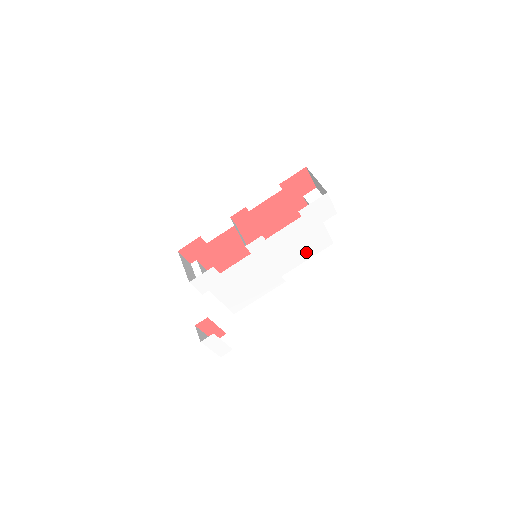
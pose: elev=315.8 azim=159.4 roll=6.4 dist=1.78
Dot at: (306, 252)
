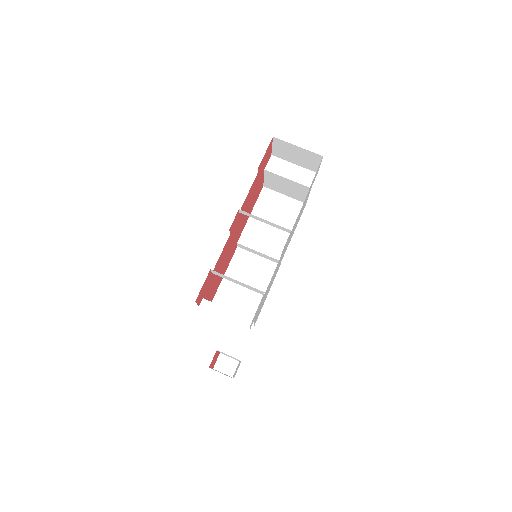
Dot at: (296, 225)
